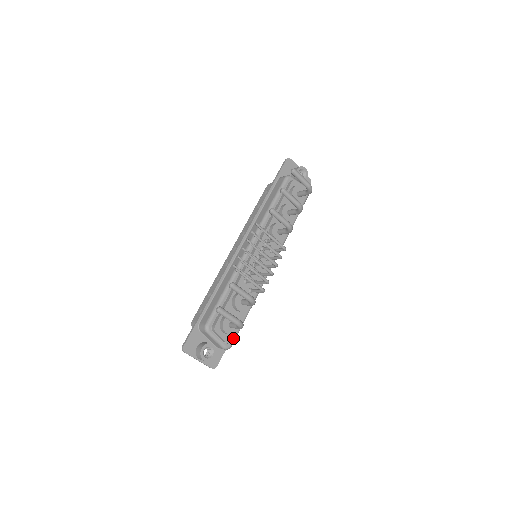
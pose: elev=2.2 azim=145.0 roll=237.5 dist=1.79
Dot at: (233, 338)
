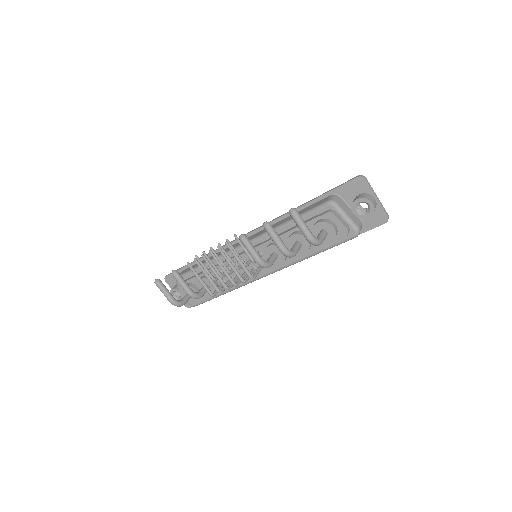
Dot at: (198, 302)
